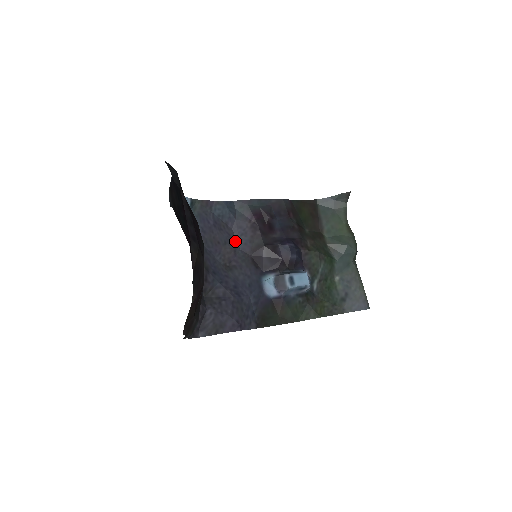
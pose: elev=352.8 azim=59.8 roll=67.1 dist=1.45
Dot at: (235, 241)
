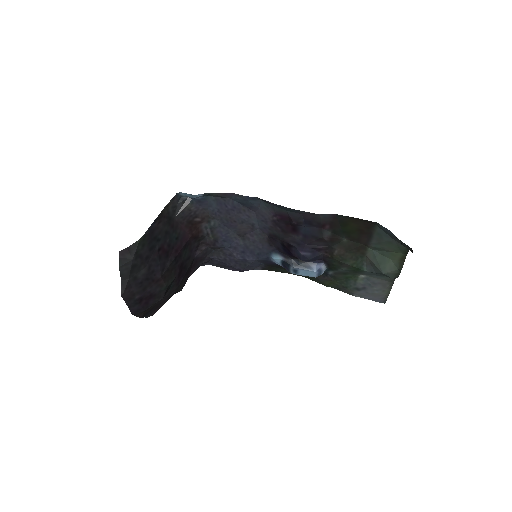
Dot at: (255, 222)
